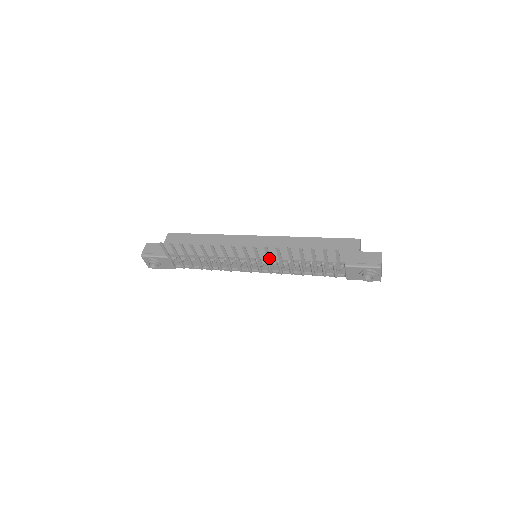
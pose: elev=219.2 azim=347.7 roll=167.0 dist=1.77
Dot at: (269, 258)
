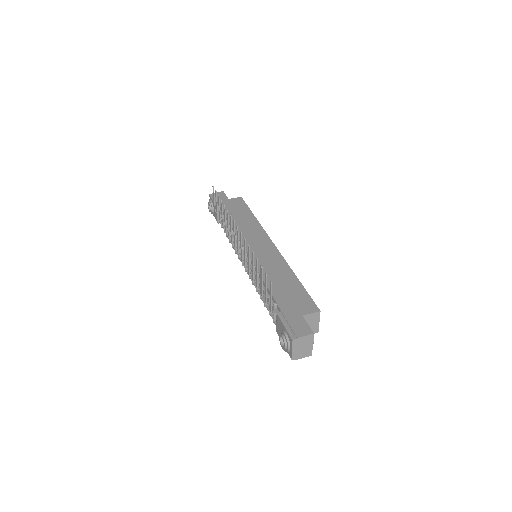
Dot at: (245, 254)
